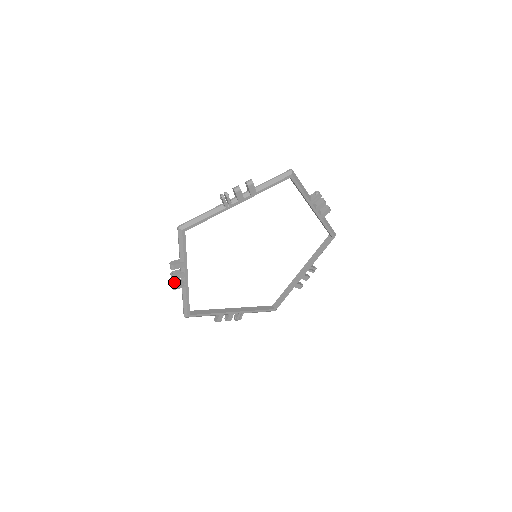
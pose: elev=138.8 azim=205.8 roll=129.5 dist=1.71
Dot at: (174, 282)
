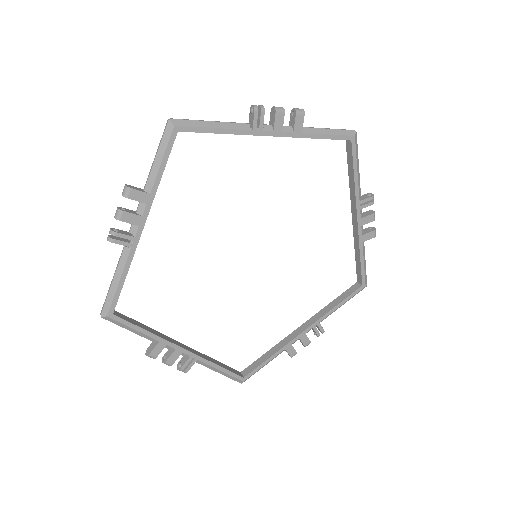
Dot at: occluded
